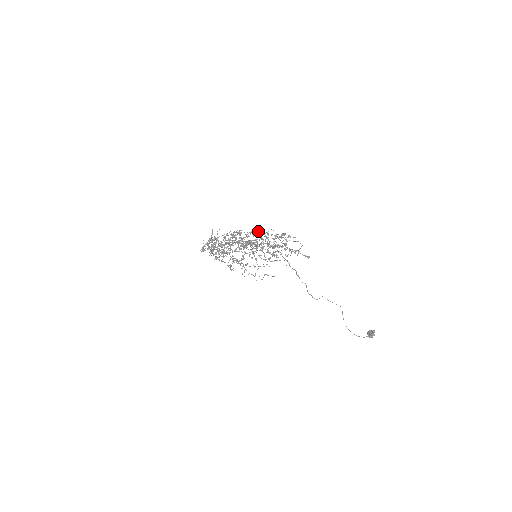
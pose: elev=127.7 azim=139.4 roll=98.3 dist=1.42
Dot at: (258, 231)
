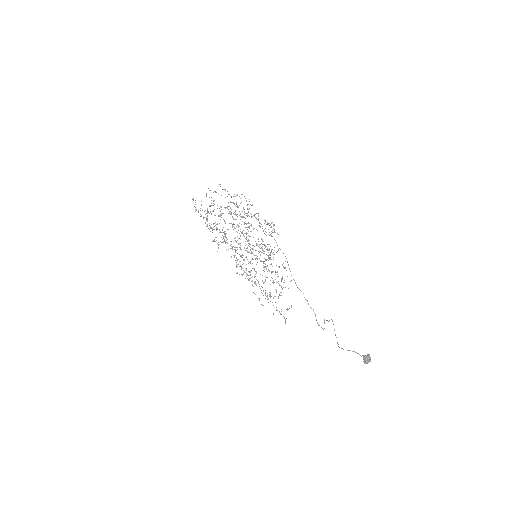
Dot at: (254, 228)
